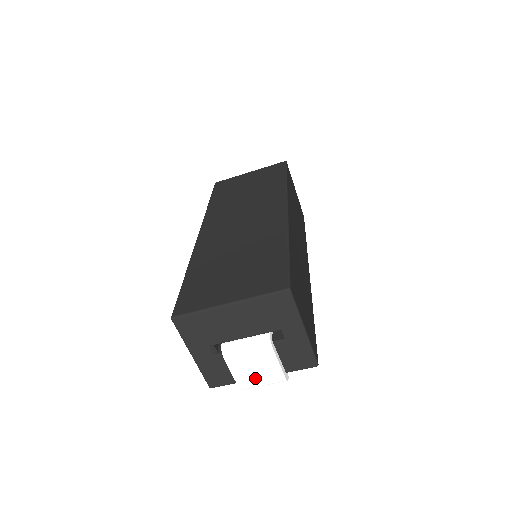
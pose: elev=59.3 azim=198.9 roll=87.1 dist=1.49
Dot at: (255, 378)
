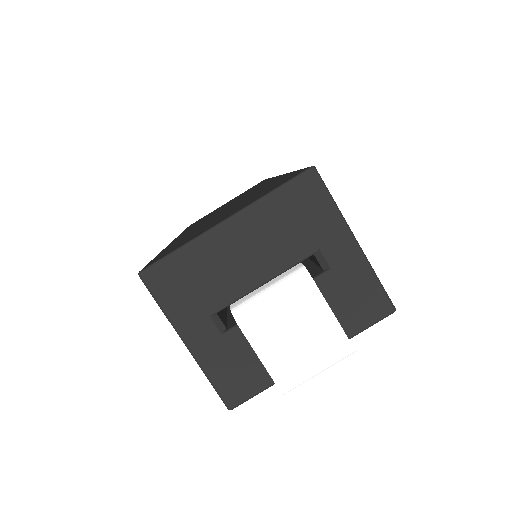
Dot at: (300, 357)
